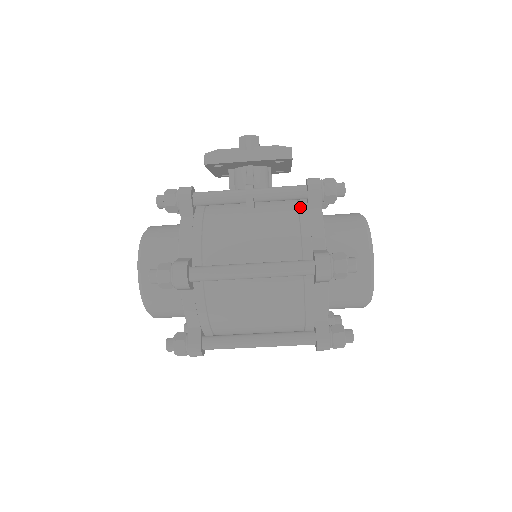
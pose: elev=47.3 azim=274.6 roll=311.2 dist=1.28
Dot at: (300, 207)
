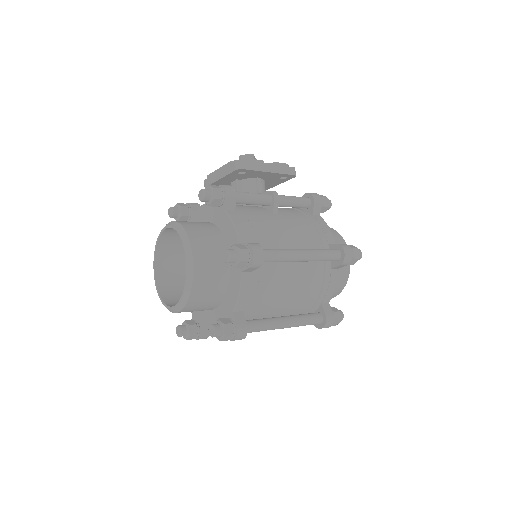
Dot at: (306, 213)
